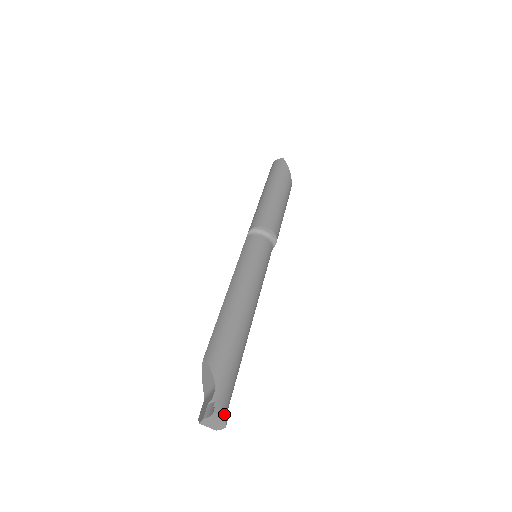
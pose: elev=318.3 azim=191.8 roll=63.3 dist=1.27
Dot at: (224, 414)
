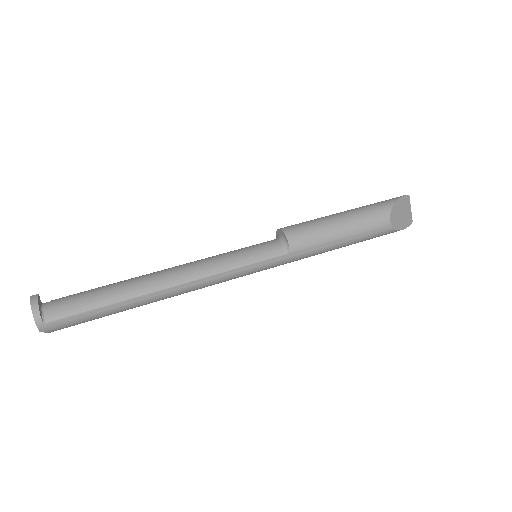
Dot at: (35, 302)
